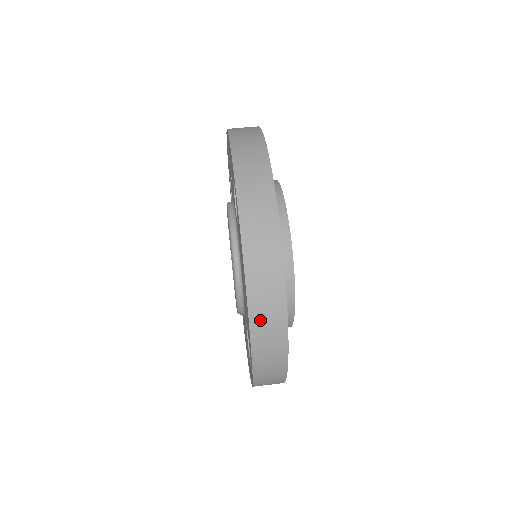
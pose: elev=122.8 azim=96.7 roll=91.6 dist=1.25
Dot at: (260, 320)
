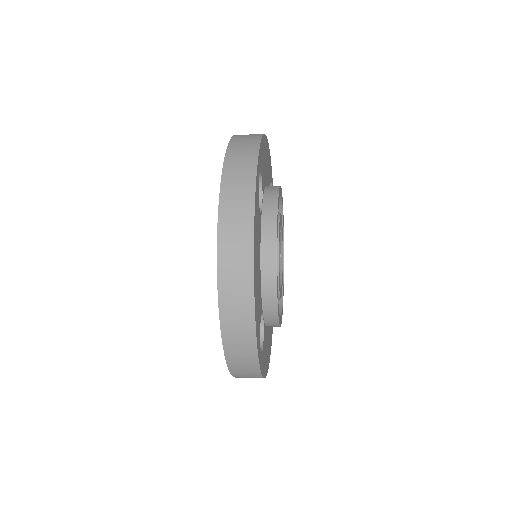
Dot at: (228, 295)
